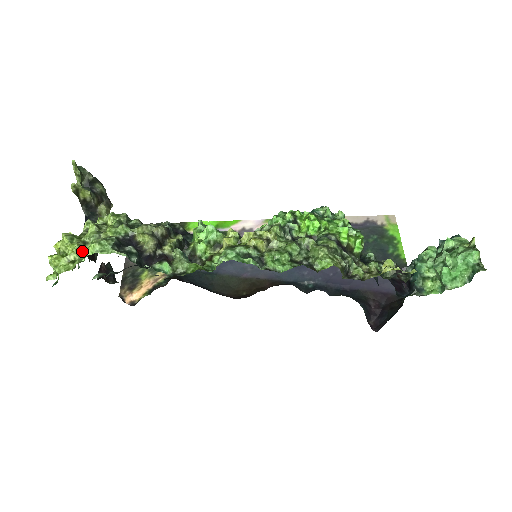
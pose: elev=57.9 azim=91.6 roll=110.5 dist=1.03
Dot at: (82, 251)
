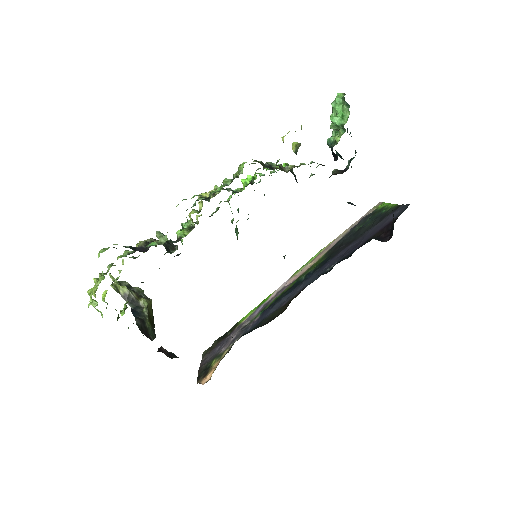
Dot at: (102, 273)
